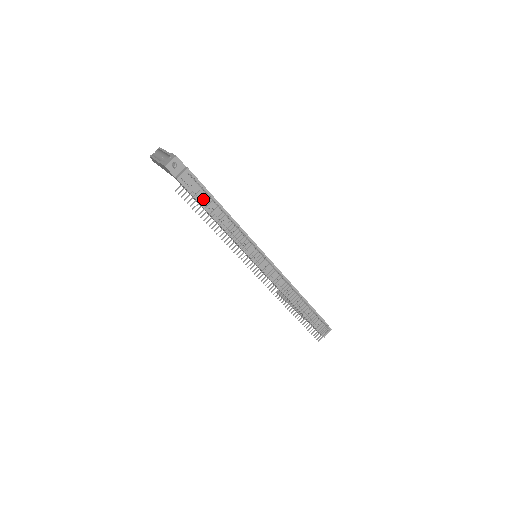
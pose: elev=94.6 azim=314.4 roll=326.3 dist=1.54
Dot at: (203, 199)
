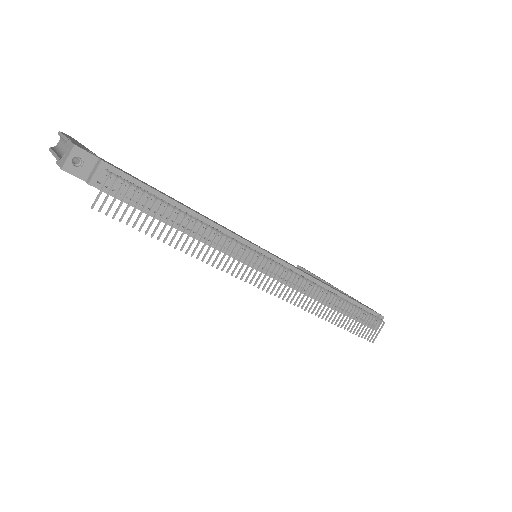
Dot at: (145, 206)
